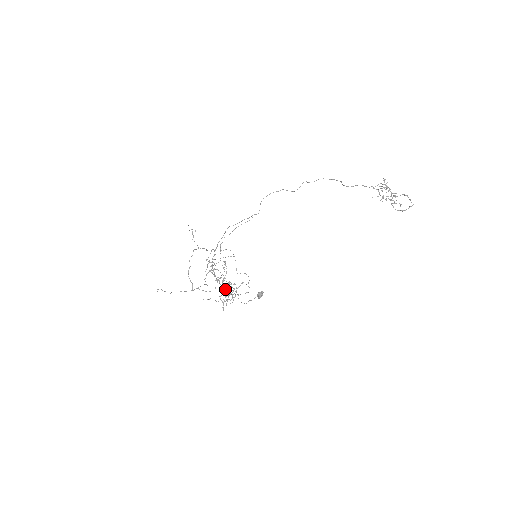
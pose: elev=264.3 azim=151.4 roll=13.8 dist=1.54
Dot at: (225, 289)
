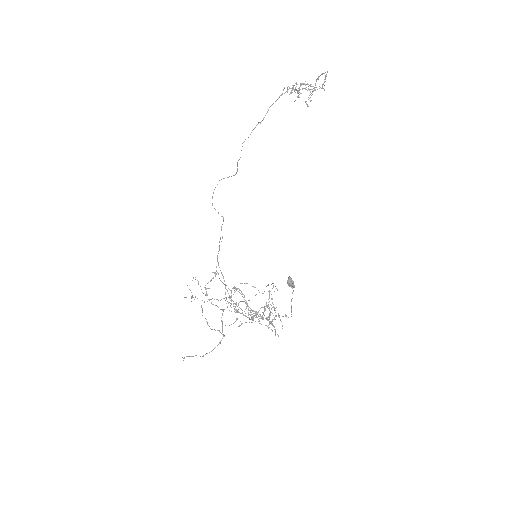
Dot at: occluded
